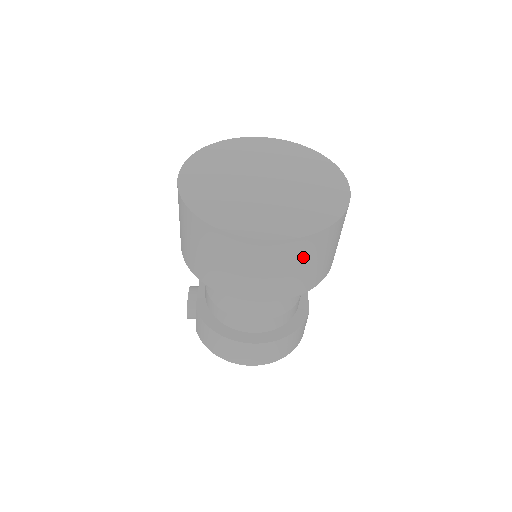
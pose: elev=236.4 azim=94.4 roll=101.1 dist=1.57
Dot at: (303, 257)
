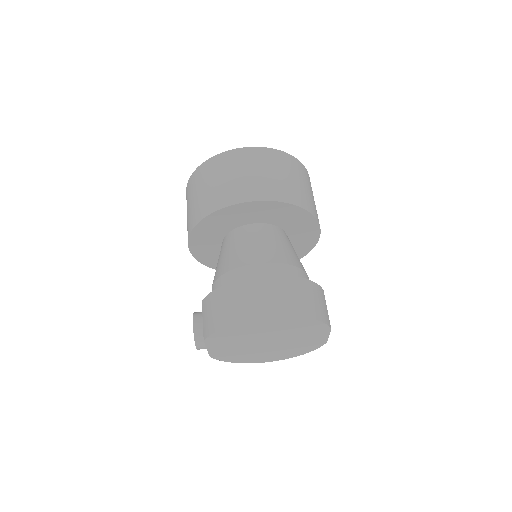
Dot at: (279, 166)
